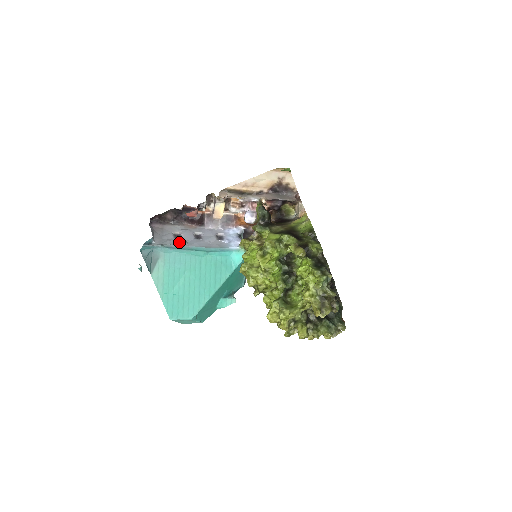
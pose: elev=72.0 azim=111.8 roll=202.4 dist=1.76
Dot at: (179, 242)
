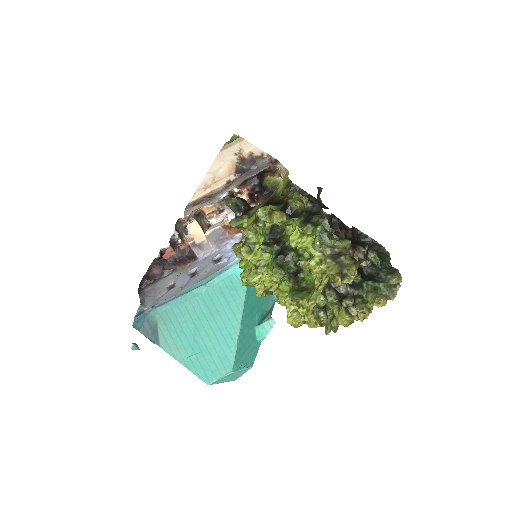
Dot at: (172, 292)
